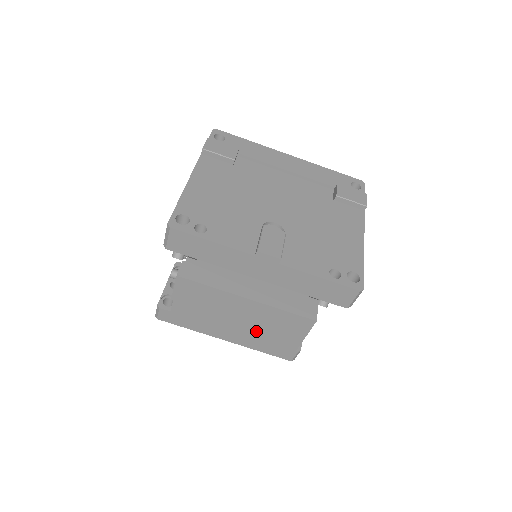
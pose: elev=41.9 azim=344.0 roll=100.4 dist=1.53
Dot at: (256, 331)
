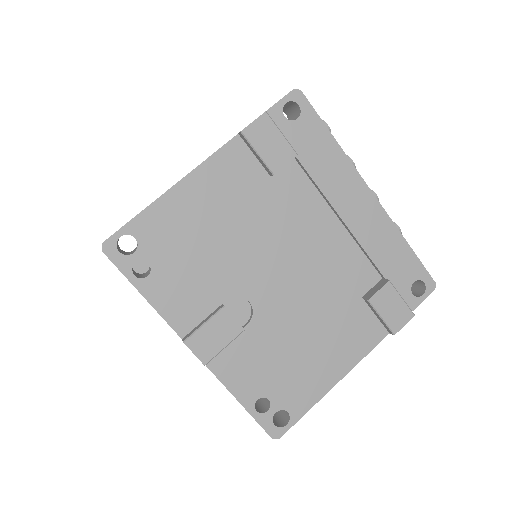
Dot at: occluded
